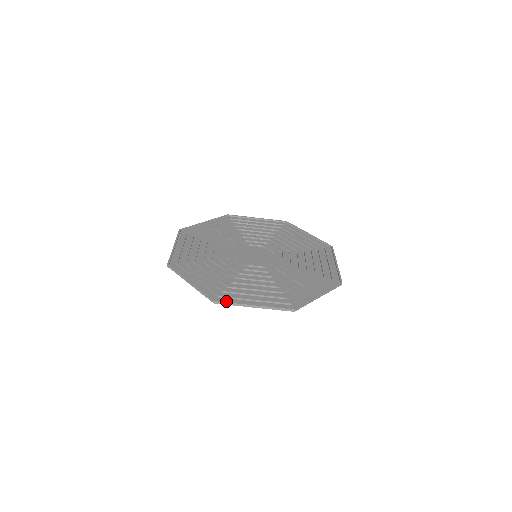
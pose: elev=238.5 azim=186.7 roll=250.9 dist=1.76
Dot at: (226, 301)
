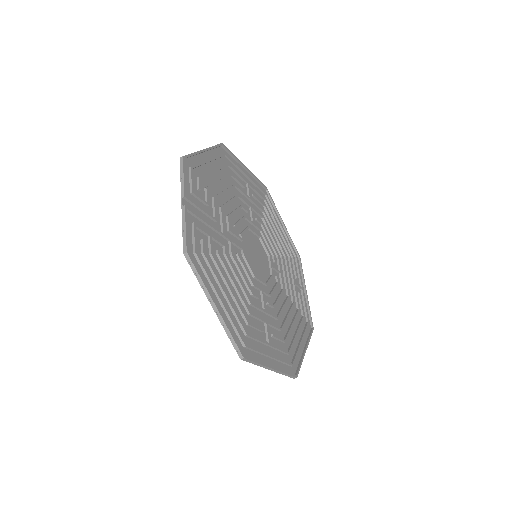
Dot at: (197, 267)
